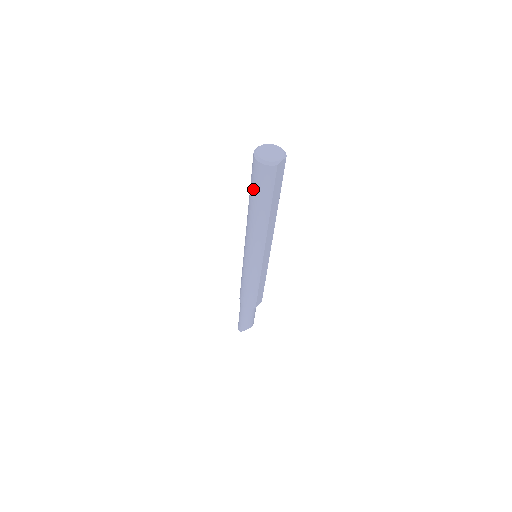
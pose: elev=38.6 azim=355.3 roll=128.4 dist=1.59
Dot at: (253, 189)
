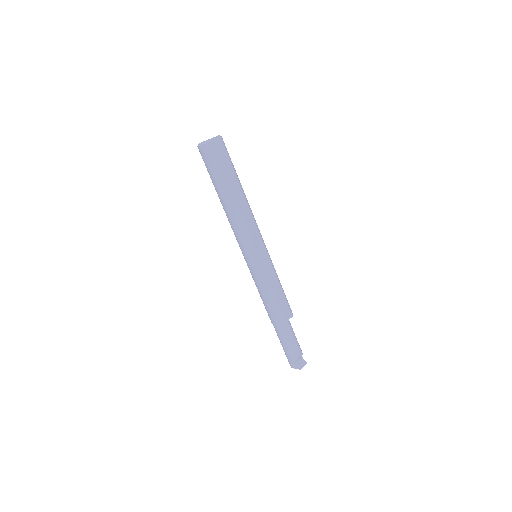
Dot at: (210, 176)
